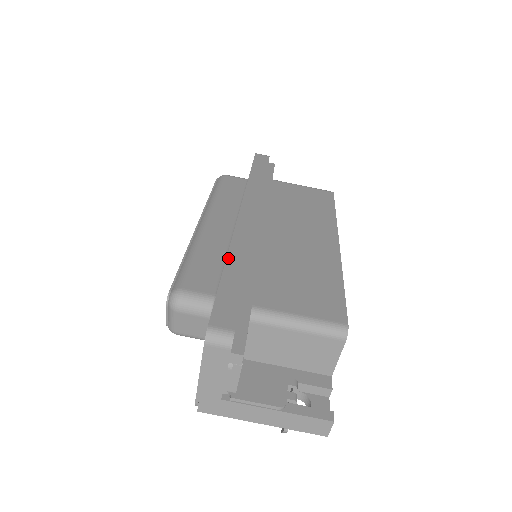
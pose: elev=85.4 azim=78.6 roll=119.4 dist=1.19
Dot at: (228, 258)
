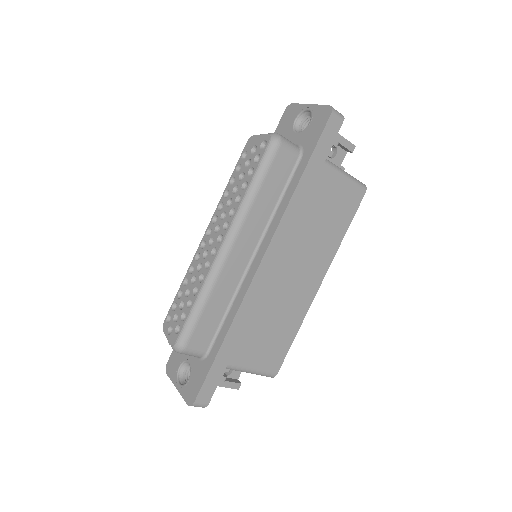
Dot at: (229, 332)
